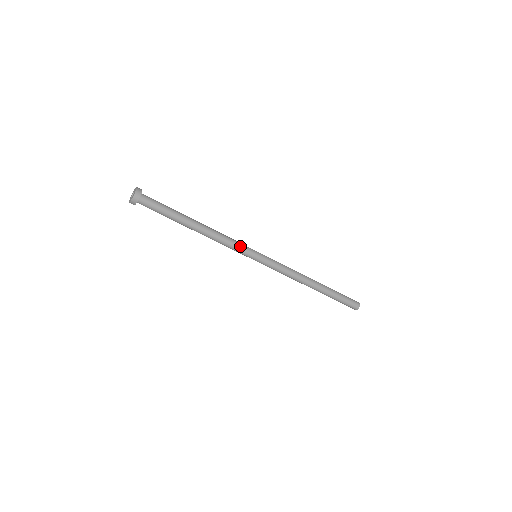
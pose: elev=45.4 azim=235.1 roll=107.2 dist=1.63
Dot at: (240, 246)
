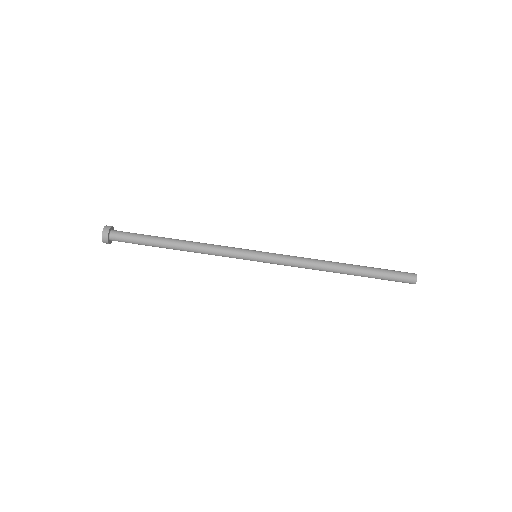
Dot at: (232, 248)
